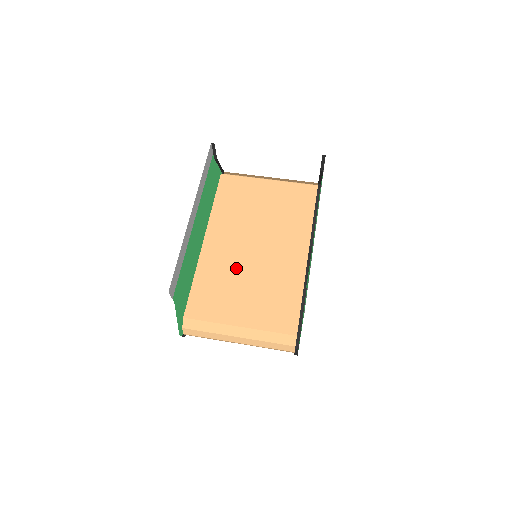
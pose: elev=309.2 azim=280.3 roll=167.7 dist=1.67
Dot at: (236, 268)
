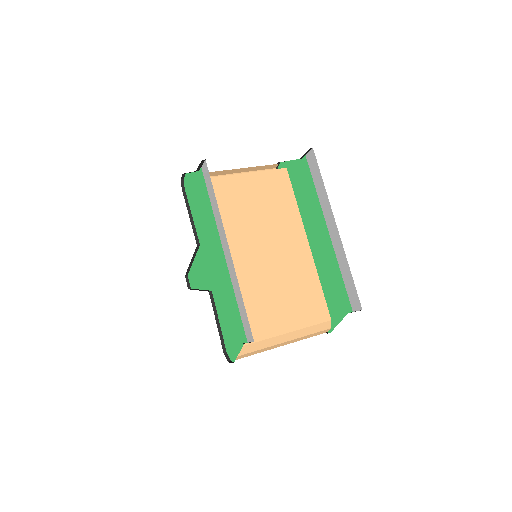
Dot at: (257, 279)
